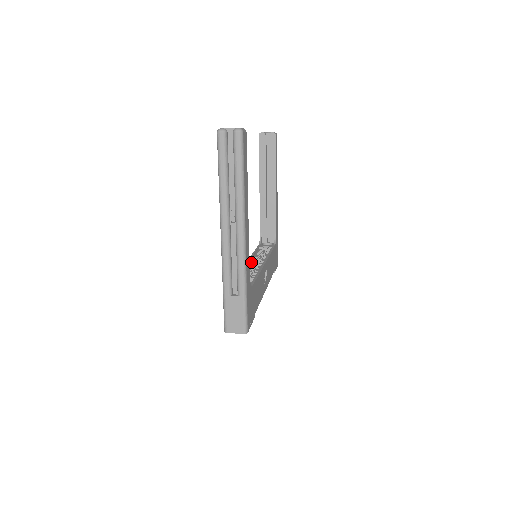
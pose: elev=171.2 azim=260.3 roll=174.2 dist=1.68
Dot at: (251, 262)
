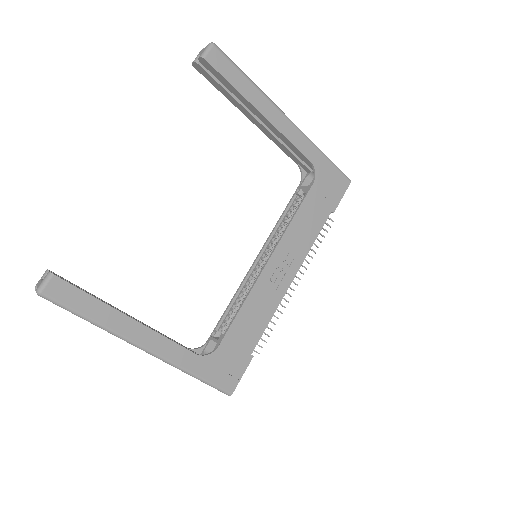
Dot at: (263, 254)
